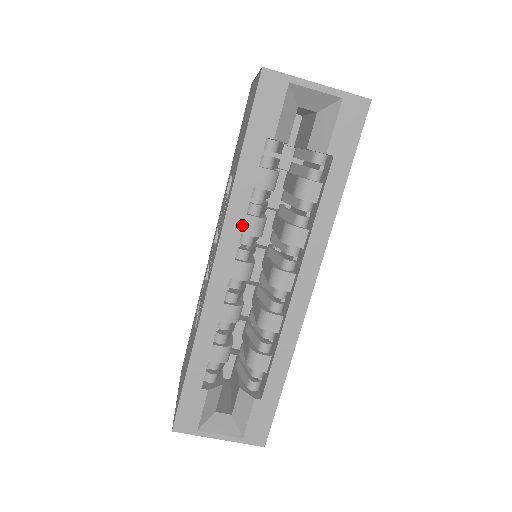
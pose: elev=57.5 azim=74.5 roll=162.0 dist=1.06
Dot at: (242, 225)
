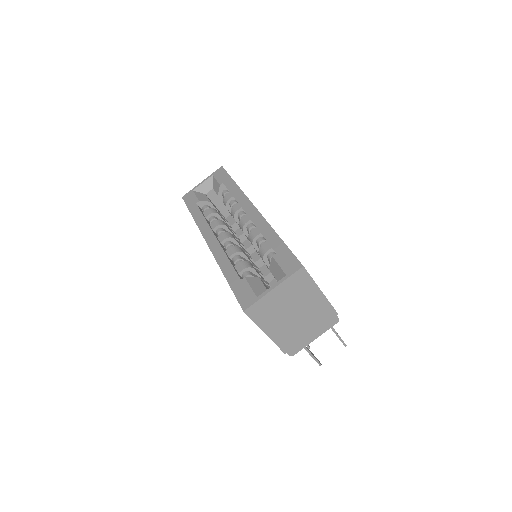
Dot at: (207, 224)
